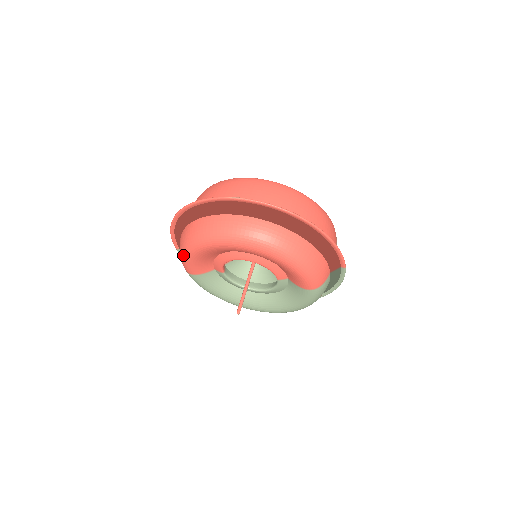
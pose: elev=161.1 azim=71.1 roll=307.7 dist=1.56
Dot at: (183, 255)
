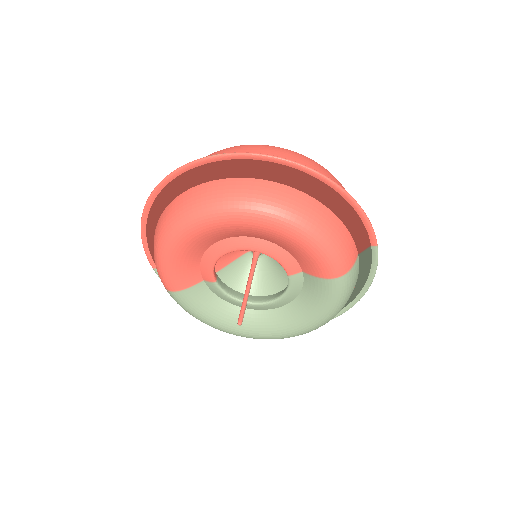
Dot at: (158, 259)
